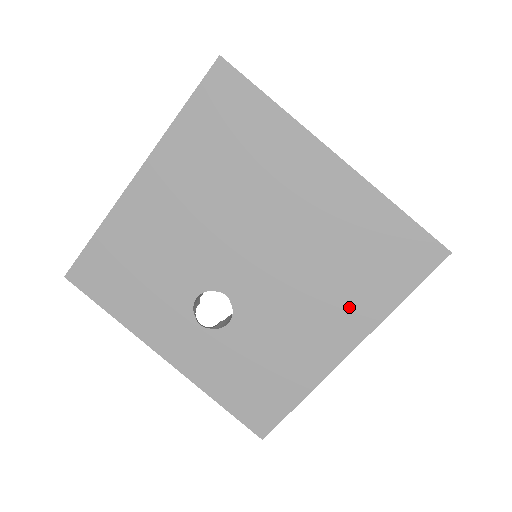
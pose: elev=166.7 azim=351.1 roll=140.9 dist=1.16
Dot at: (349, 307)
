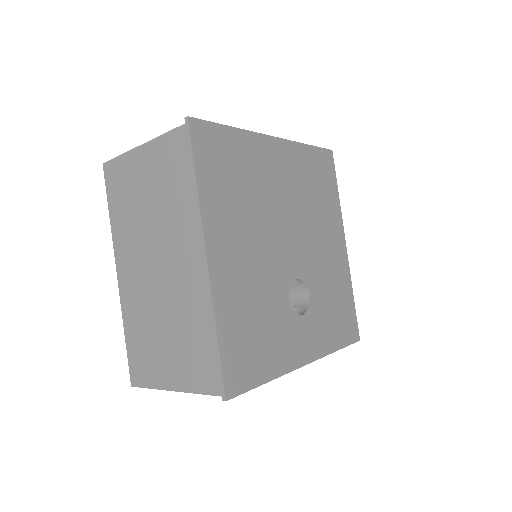
Dot at: (331, 219)
